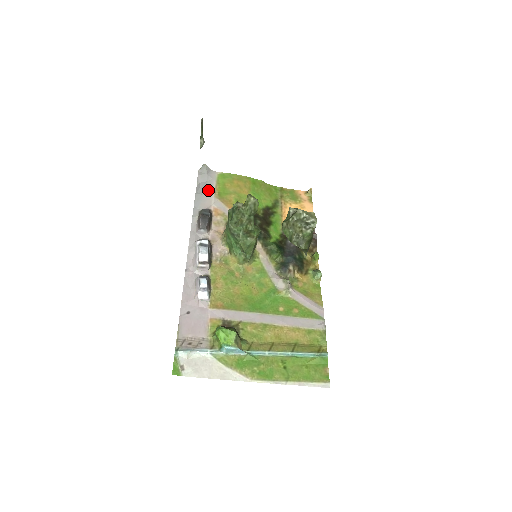
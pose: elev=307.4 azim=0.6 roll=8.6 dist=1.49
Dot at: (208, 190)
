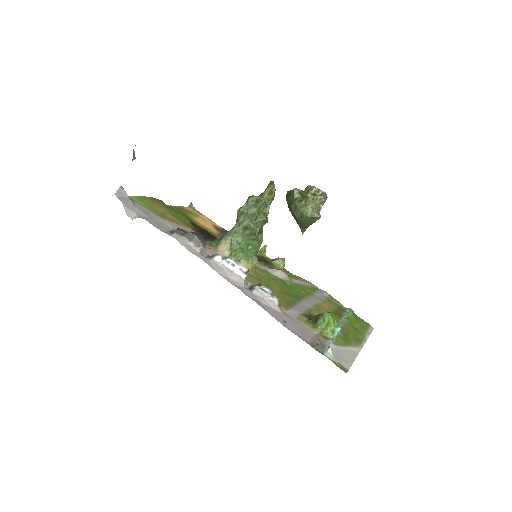
Dot at: (148, 213)
